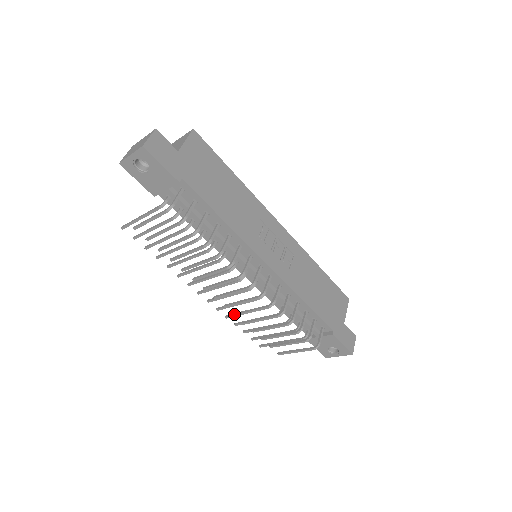
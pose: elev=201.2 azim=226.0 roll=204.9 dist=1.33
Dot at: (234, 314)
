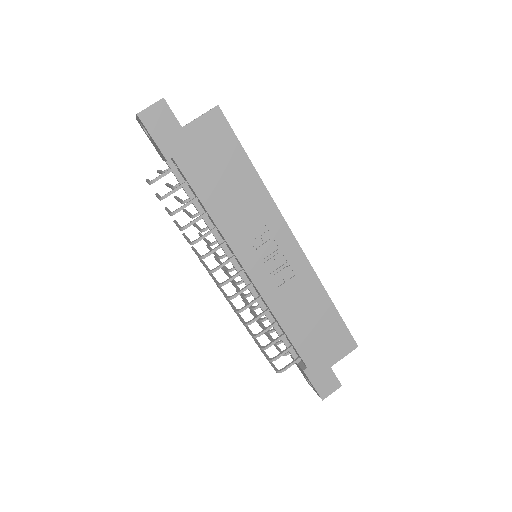
Dot at: occluded
